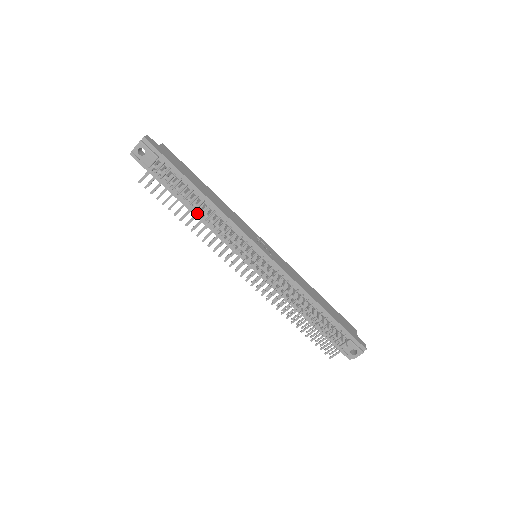
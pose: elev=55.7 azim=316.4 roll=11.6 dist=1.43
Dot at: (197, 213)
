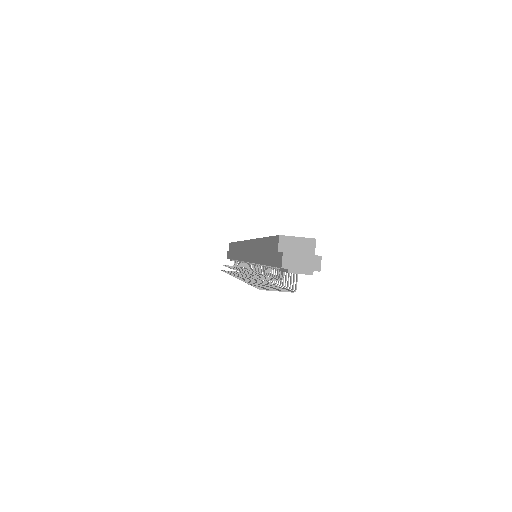
Dot at: occluded
